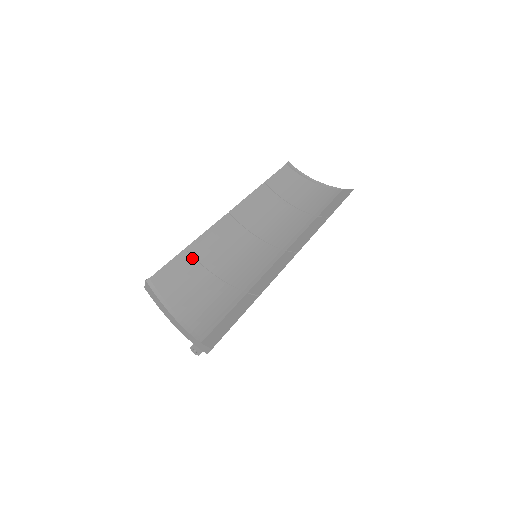
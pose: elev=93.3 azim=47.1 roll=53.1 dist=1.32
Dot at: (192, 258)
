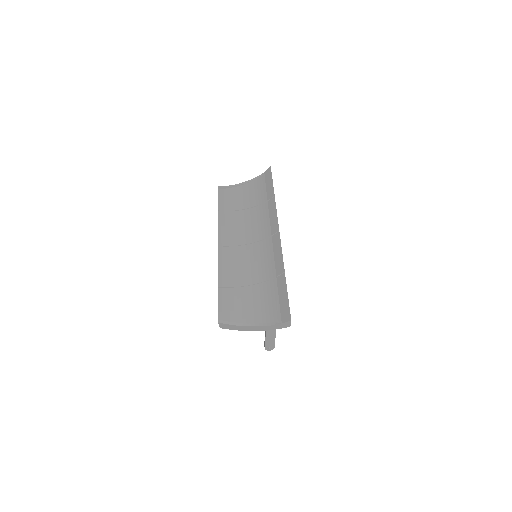
Dot at: (227, 289)
